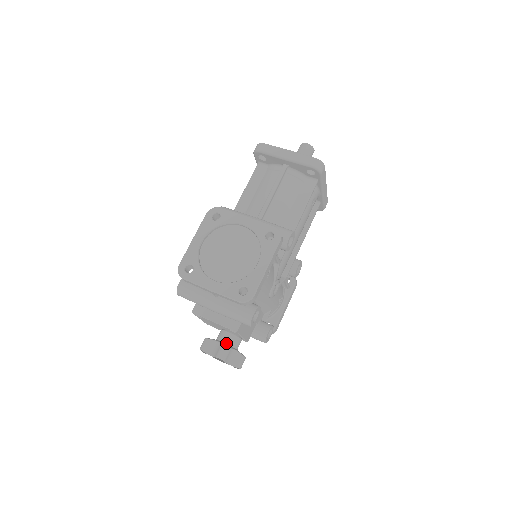
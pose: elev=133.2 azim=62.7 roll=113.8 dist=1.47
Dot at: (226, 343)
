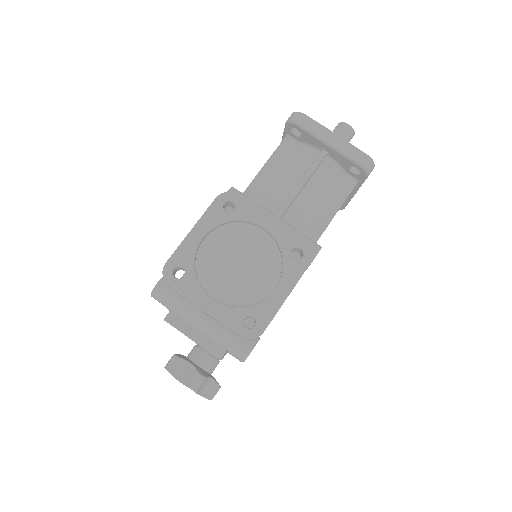
Dot at: (201, 367)
